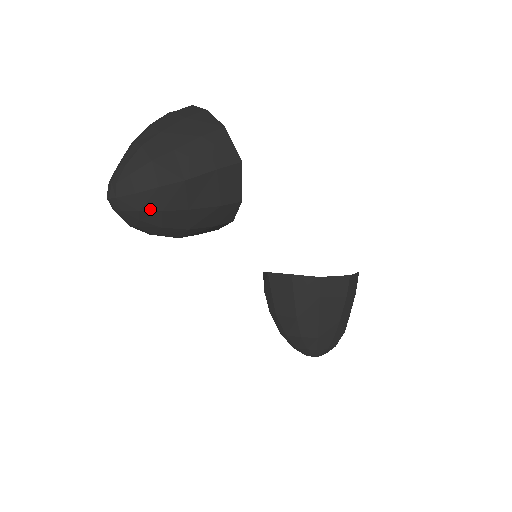
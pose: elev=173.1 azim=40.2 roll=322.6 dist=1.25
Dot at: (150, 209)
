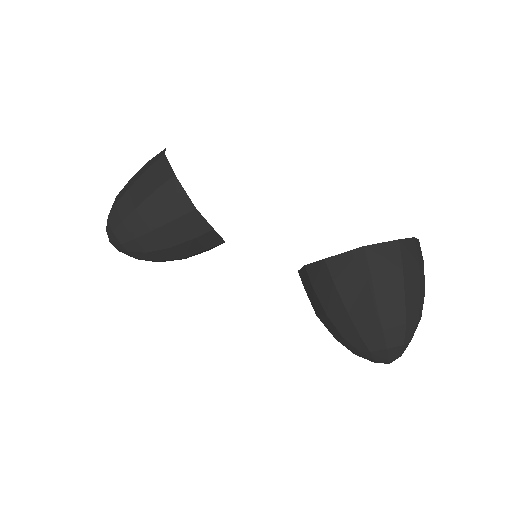
Dot at: (126, 240)
